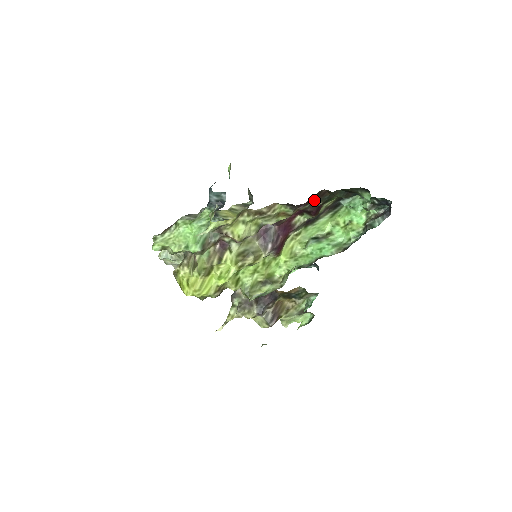
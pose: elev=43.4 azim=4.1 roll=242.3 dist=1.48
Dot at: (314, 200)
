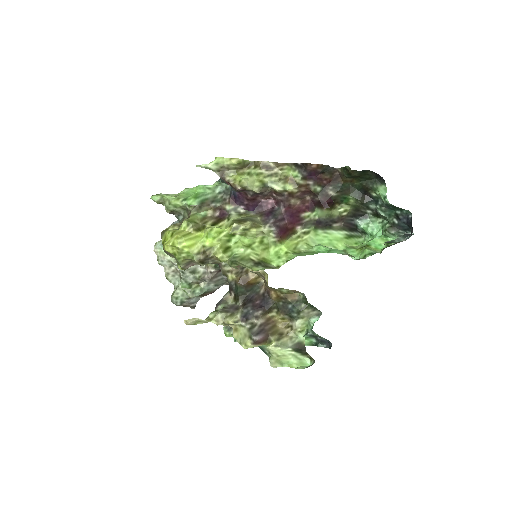
Dot at: (326, 186)
